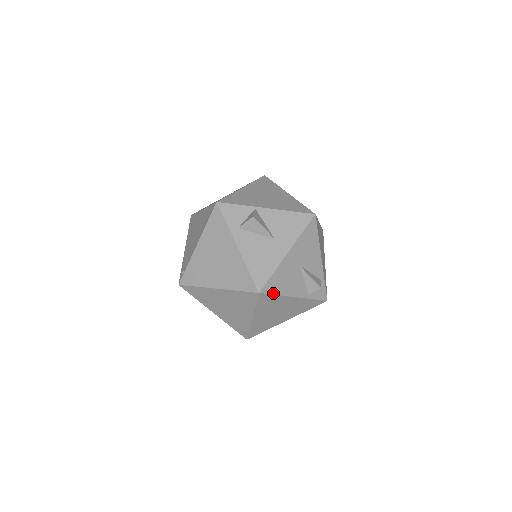
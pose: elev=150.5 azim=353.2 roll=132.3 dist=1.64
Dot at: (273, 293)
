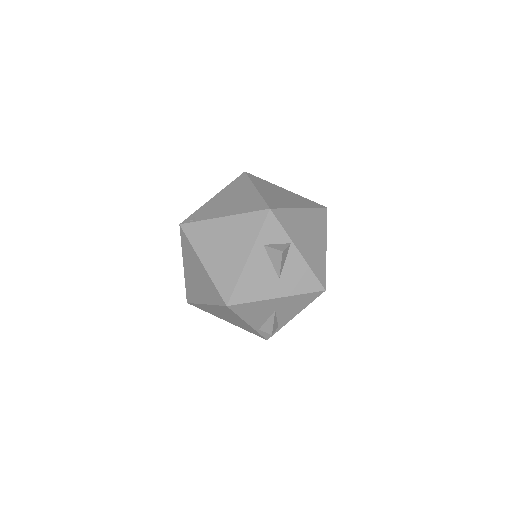
Dot at: (236, 312)
